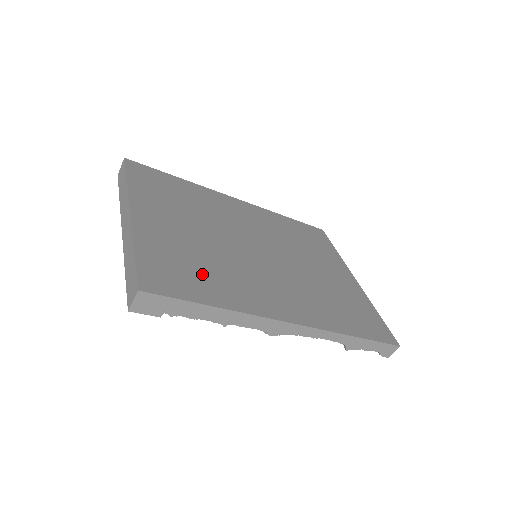
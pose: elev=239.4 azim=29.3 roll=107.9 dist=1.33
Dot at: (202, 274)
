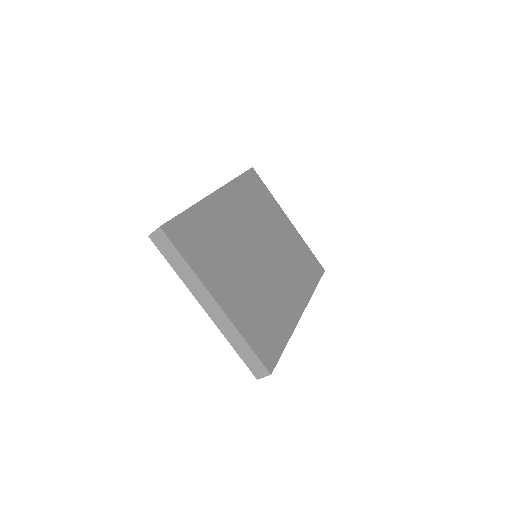
Dot at: (269, 322)
